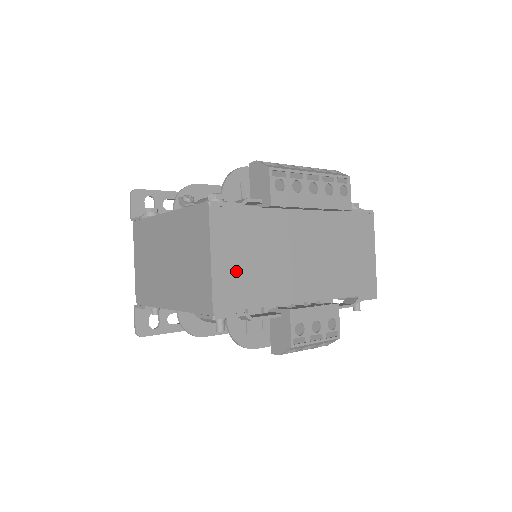
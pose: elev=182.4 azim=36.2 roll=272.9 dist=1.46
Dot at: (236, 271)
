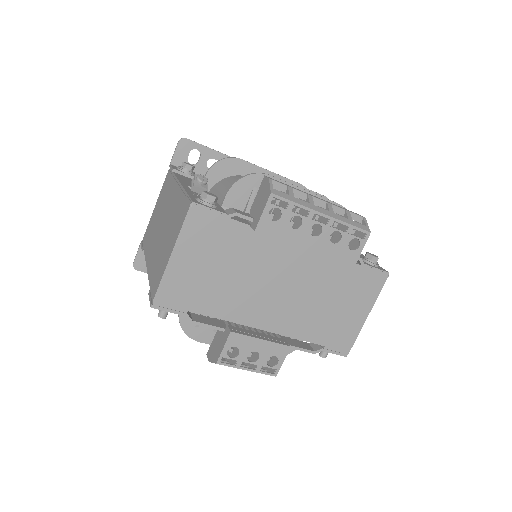
Dot at: (194, 274)
